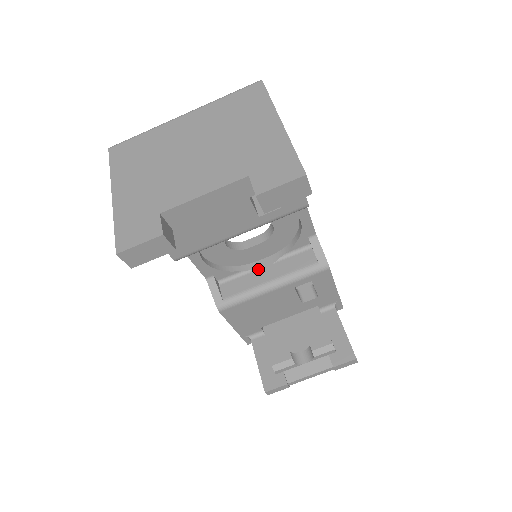
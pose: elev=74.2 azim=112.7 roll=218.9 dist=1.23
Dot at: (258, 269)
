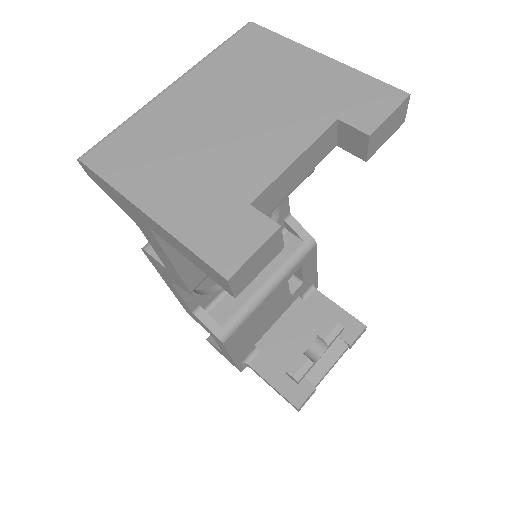
Dot at: occluded
